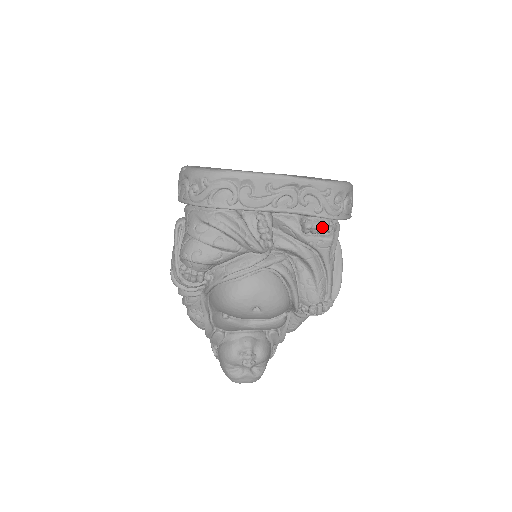
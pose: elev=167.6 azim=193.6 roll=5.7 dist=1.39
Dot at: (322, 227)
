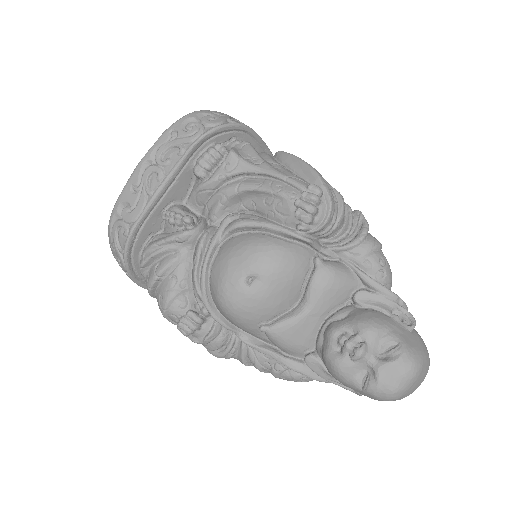
Dot at: (205, 156)
